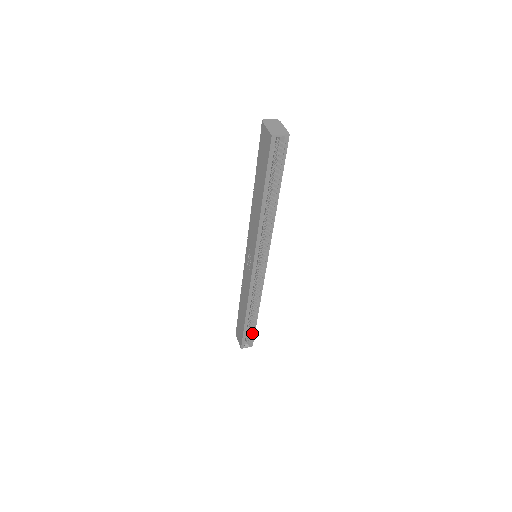
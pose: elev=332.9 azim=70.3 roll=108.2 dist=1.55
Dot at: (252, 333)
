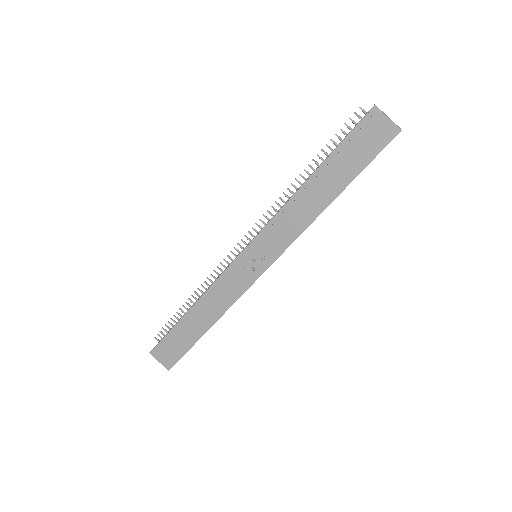
Dot at: occluded
